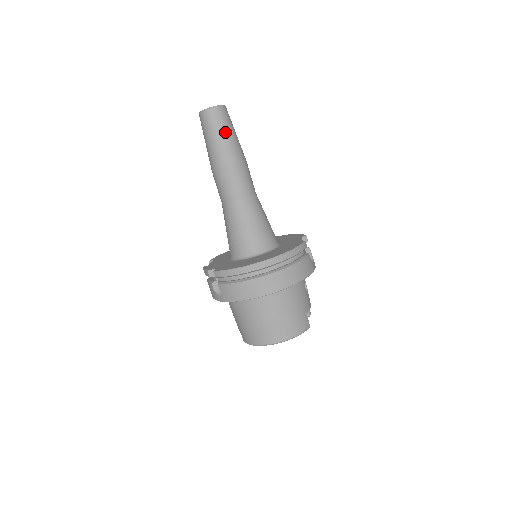
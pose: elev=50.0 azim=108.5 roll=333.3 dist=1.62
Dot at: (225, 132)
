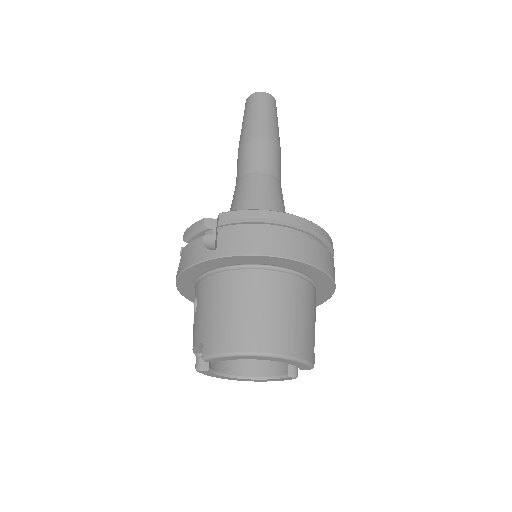
Dot at: (274, 116)
